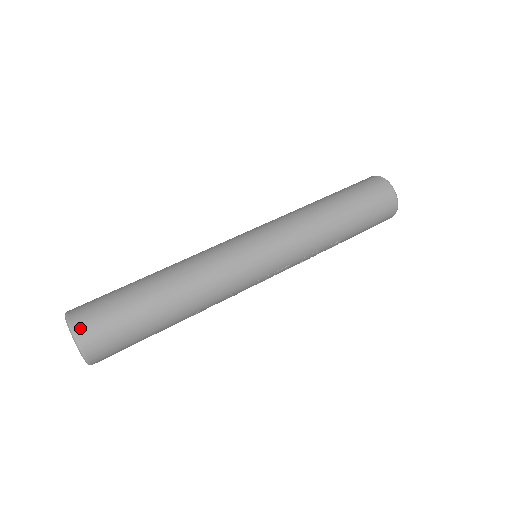
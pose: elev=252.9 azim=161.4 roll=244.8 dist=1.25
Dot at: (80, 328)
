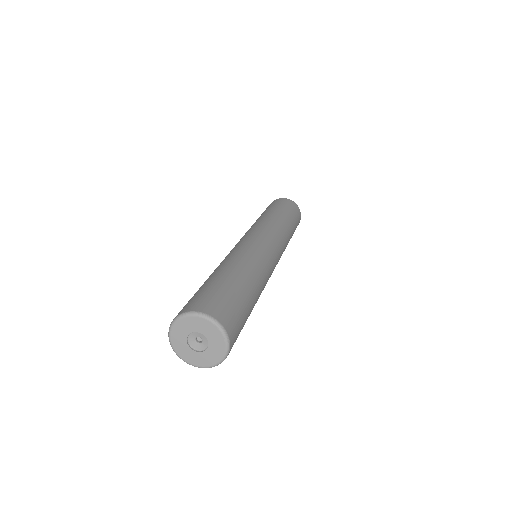
Dot at: (232, 339)
